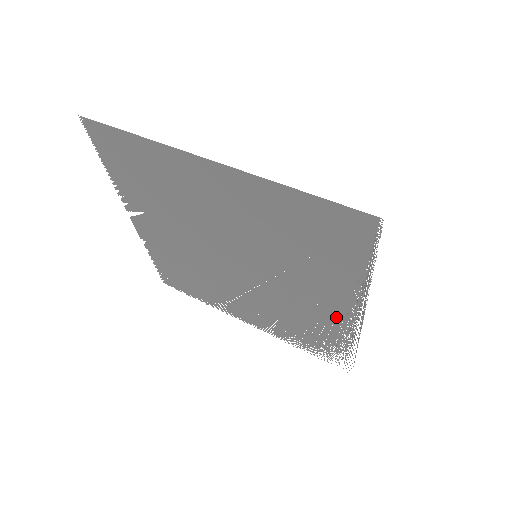
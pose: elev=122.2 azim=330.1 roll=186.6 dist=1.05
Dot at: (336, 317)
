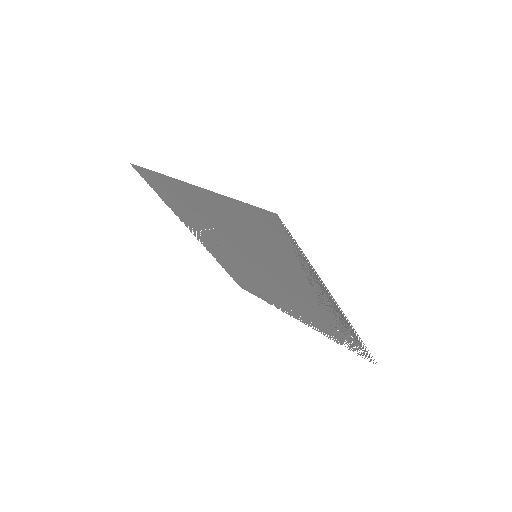
Dot at: (326, 307)
